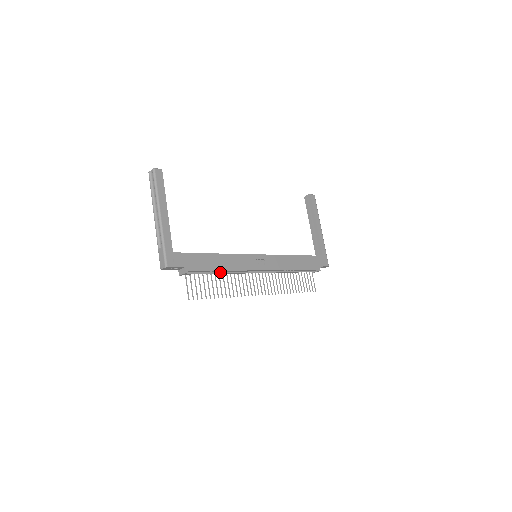
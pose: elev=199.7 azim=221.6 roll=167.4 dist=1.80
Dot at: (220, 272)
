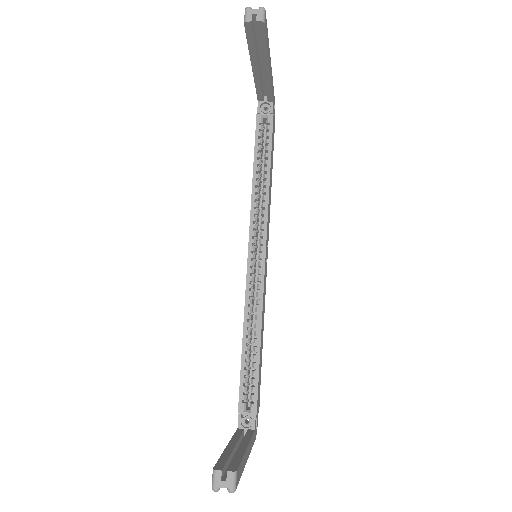
Dot at: occluded
